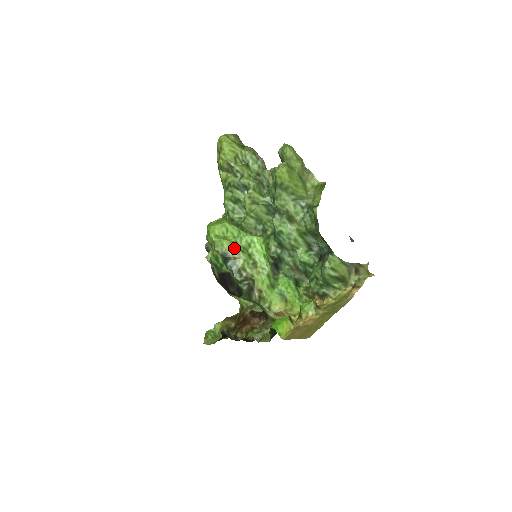
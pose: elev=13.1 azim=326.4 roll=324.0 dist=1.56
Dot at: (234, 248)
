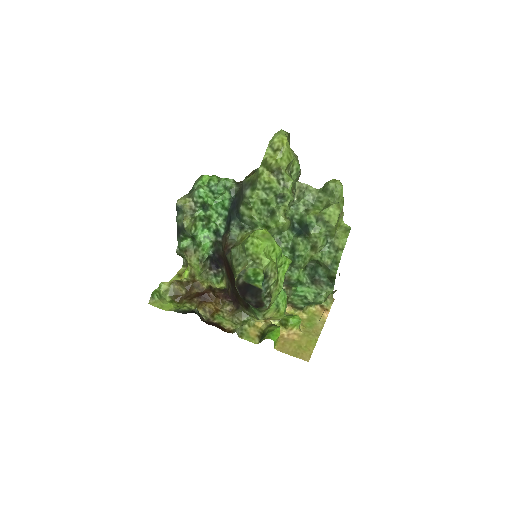
Dot at: (274, 269)
